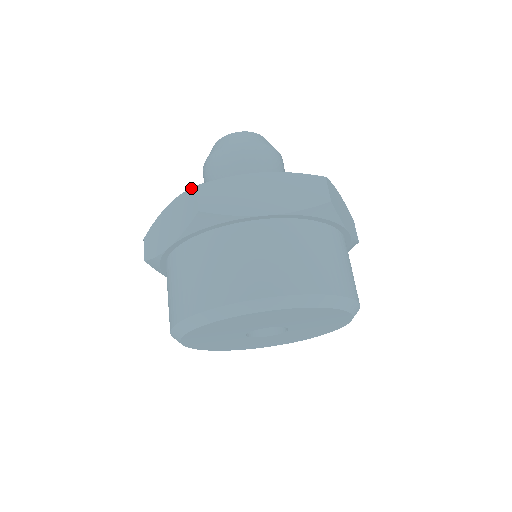
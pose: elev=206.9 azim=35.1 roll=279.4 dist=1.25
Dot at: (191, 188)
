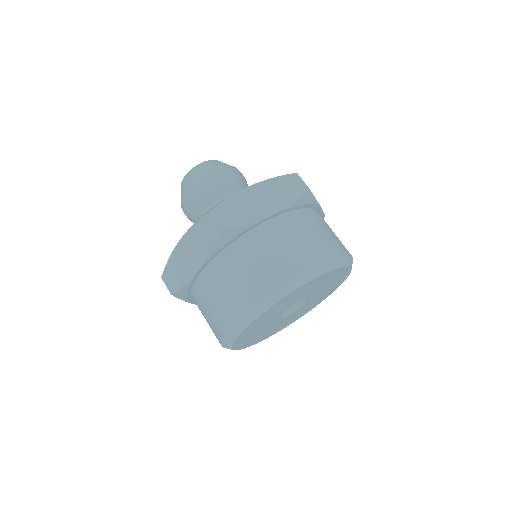
Dot at: occluded
